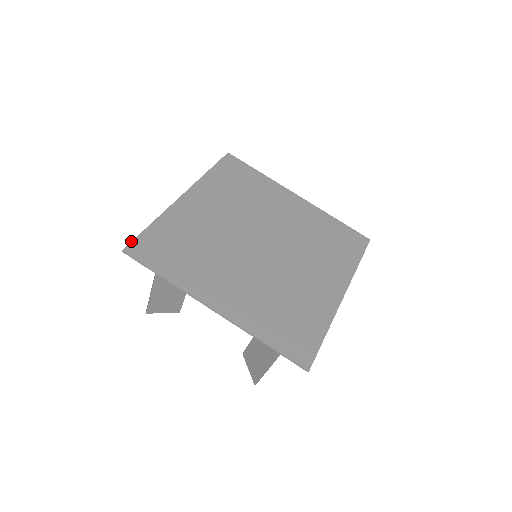
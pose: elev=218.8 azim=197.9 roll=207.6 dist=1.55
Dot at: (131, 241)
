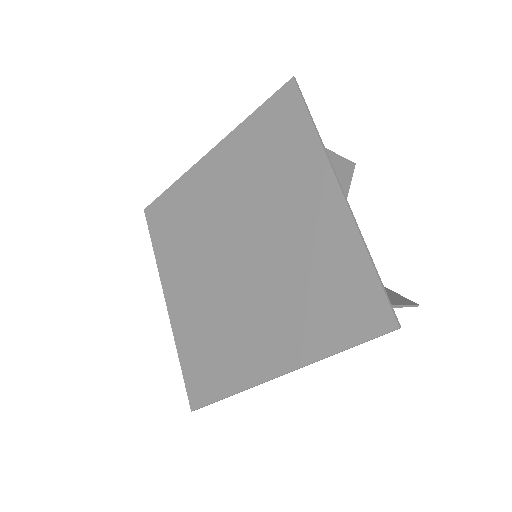
Dot at: occluded
